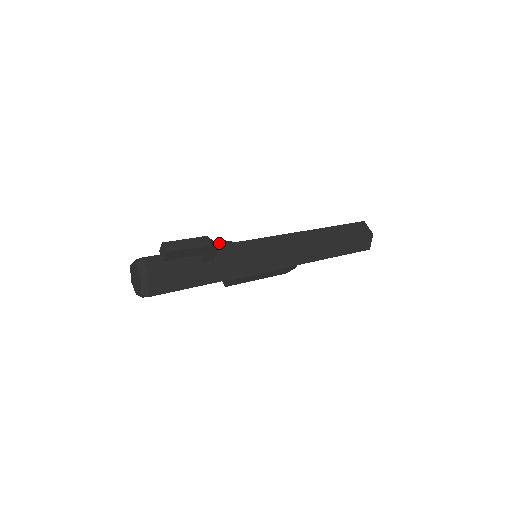
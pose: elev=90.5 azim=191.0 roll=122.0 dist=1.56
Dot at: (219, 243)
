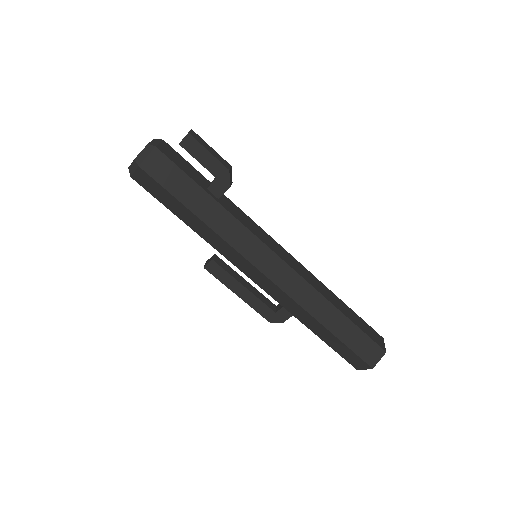
Dot at: occluded
